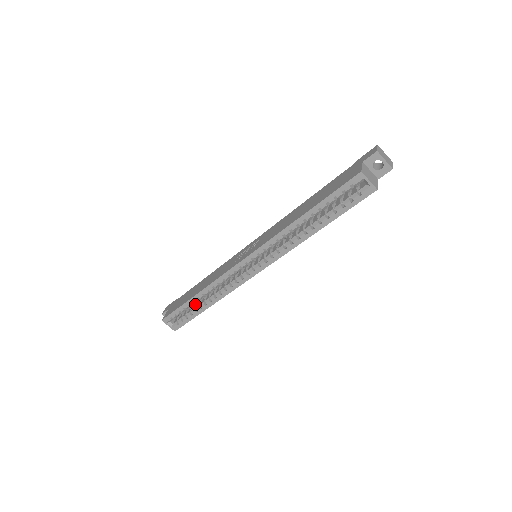
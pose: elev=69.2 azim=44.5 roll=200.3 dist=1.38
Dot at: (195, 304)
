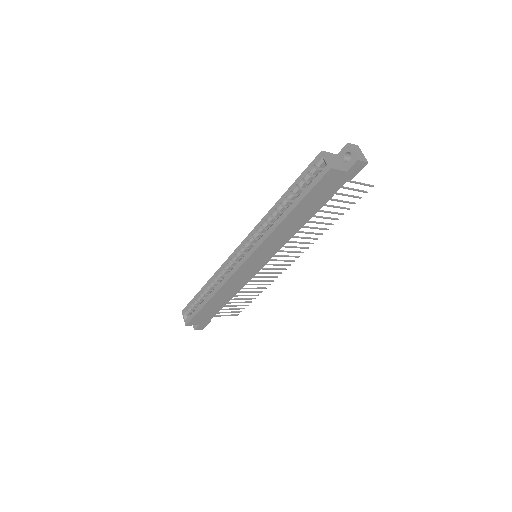
Dot at: occluded
